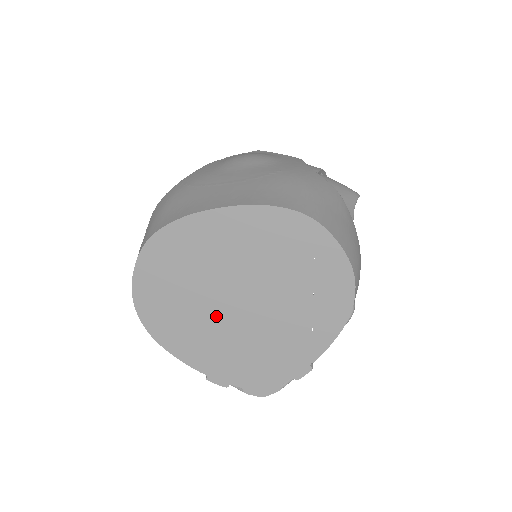
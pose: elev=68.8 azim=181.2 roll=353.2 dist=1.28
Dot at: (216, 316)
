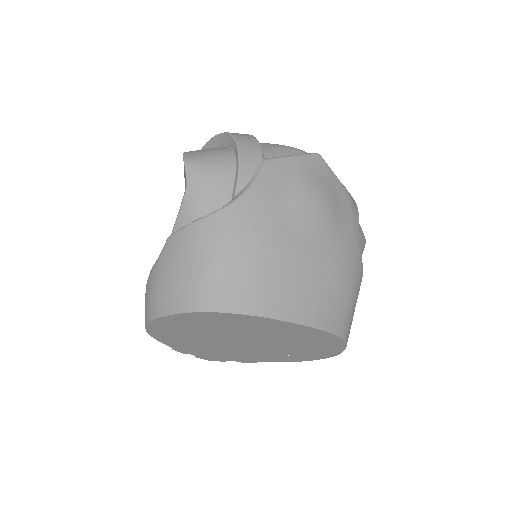
Dot at: (216, 341)
